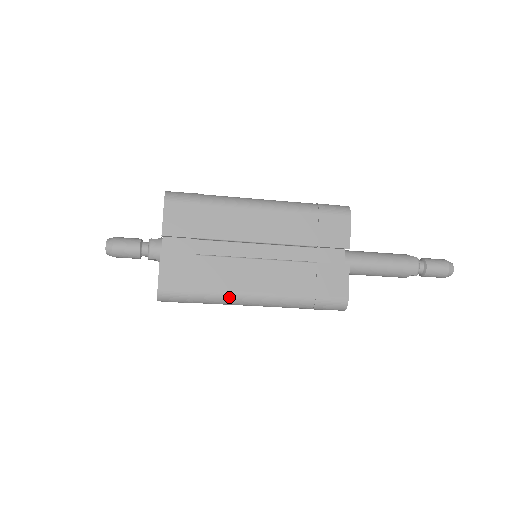
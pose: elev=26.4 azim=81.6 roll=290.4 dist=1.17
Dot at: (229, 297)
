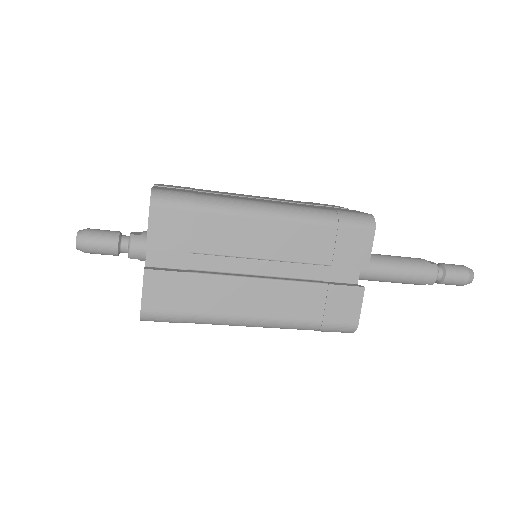
Dot at: (224, 321)
